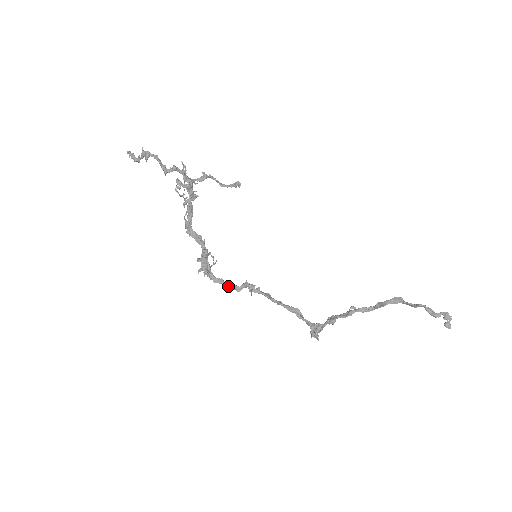
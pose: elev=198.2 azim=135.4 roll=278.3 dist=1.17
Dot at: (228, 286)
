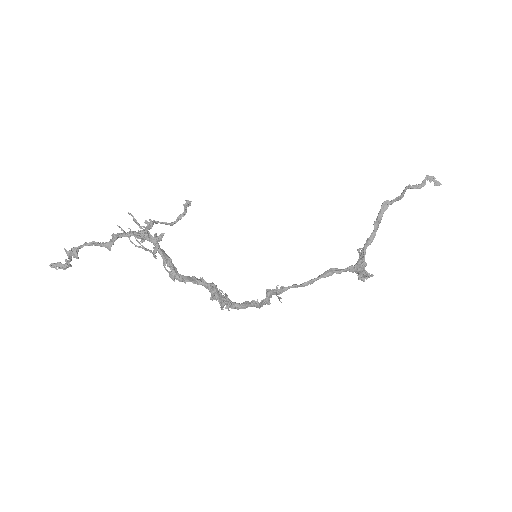
Dot at: (258, 303)
